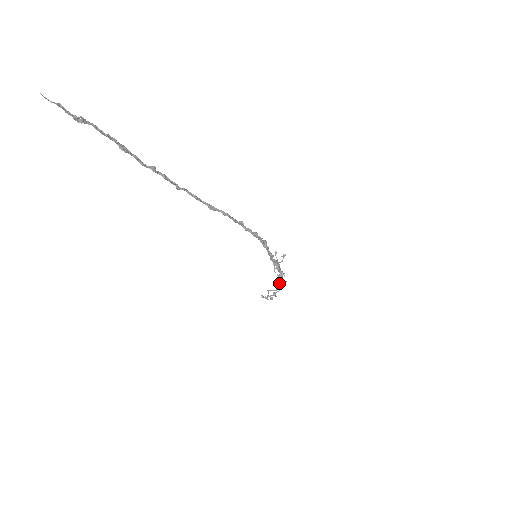
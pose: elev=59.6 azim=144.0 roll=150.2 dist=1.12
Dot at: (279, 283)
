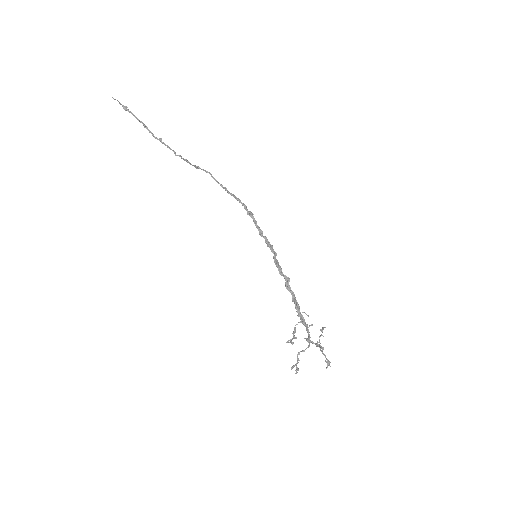
Dot at: (309, 341)
